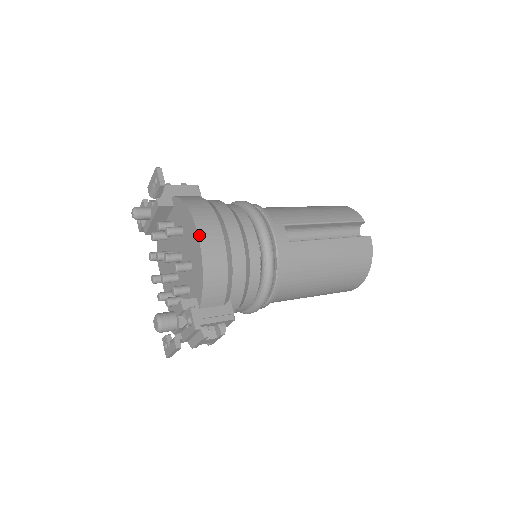
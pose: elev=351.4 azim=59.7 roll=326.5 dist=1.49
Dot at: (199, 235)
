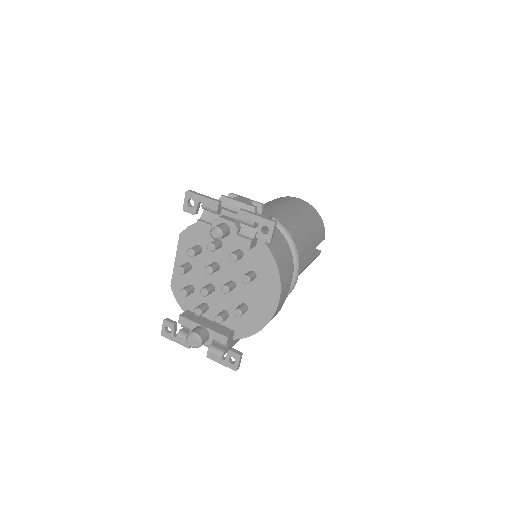
Dot at: (278, 307)
